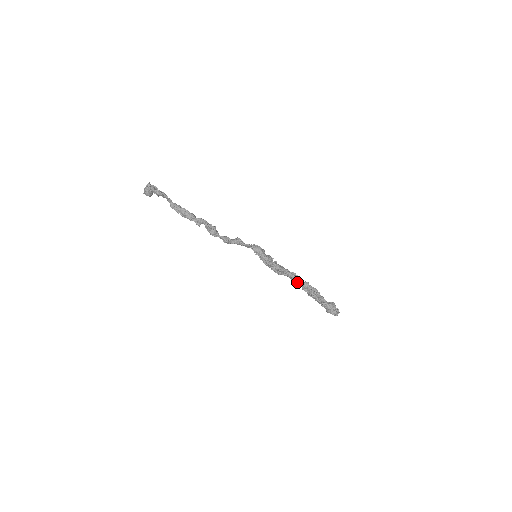
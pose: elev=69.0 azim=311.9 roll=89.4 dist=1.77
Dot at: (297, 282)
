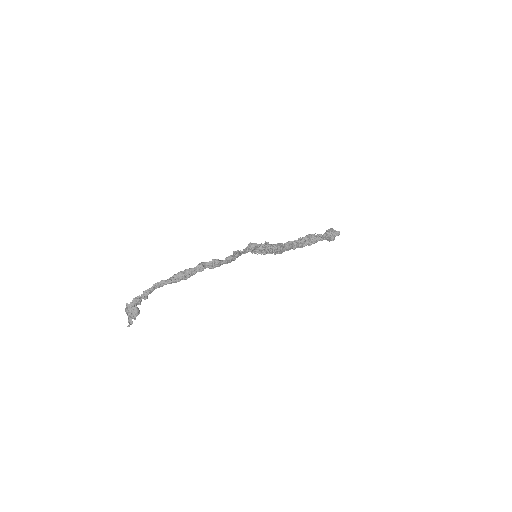
Dot at: (295, 246)
